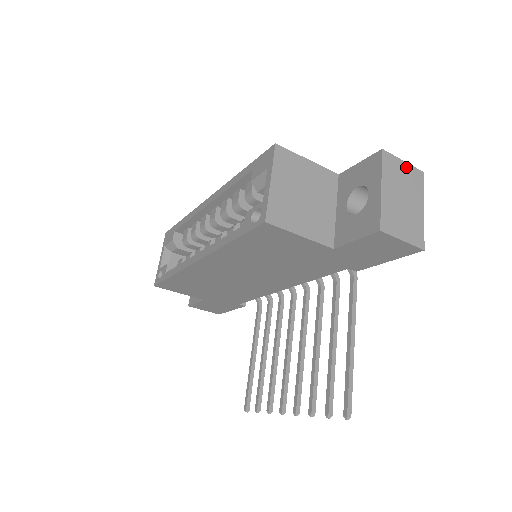
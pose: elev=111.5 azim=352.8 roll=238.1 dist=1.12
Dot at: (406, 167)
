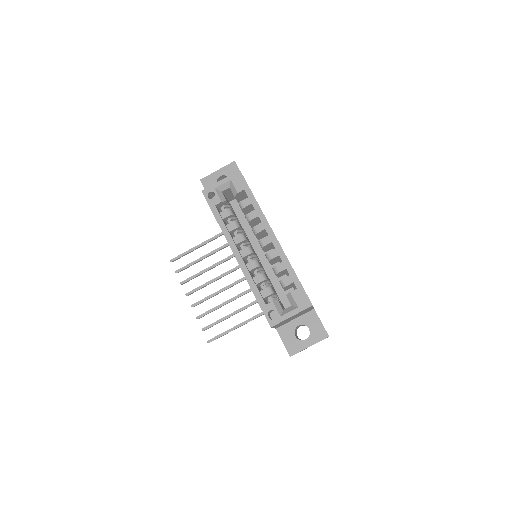
Dot at: occluded
